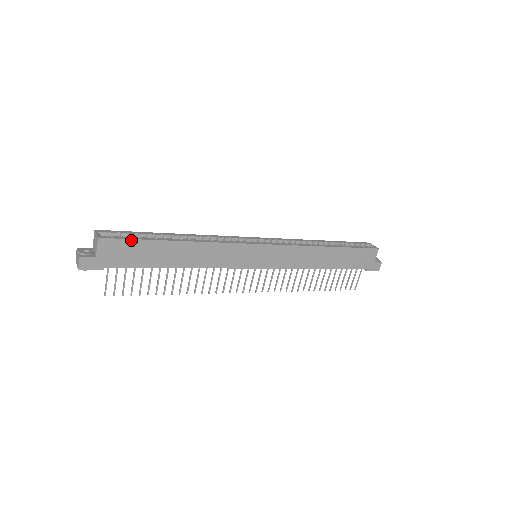
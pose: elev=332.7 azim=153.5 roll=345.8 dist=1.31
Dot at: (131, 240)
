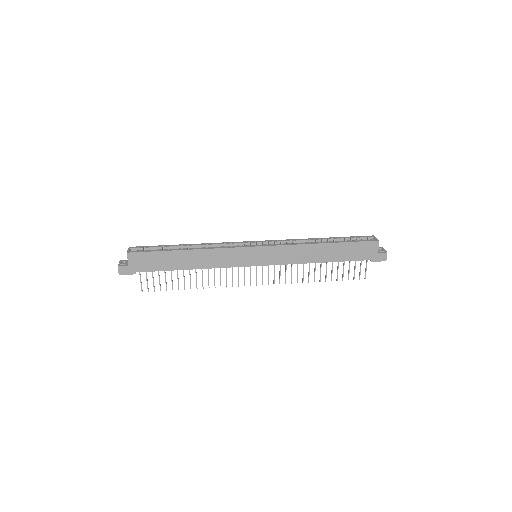
Dot at: (150, 252)
